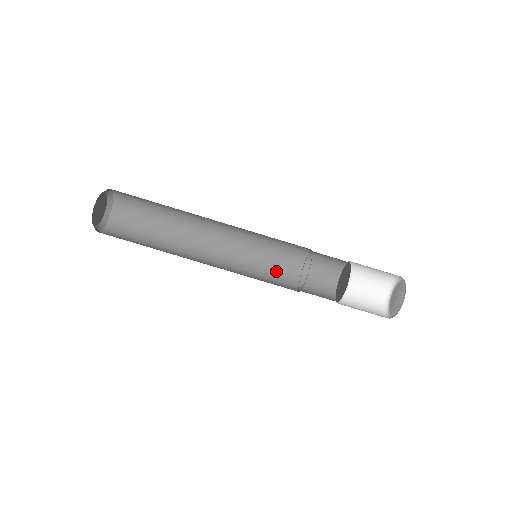
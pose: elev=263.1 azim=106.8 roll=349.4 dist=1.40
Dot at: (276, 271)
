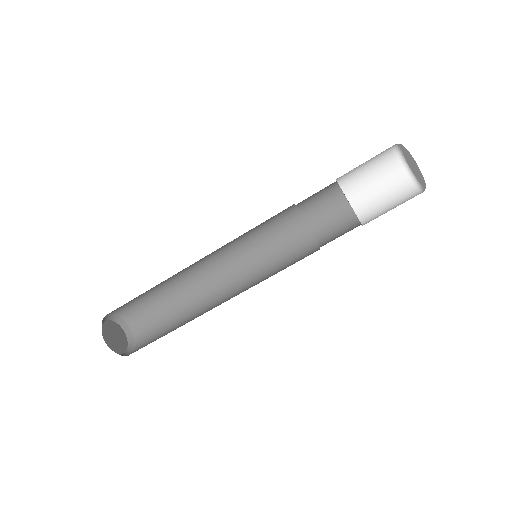
Dot at: (294, 261)
